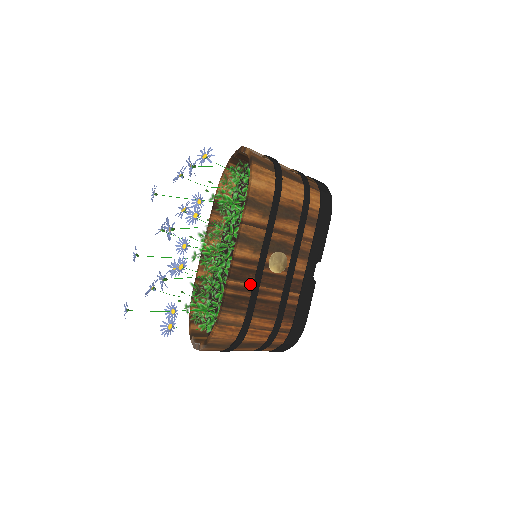
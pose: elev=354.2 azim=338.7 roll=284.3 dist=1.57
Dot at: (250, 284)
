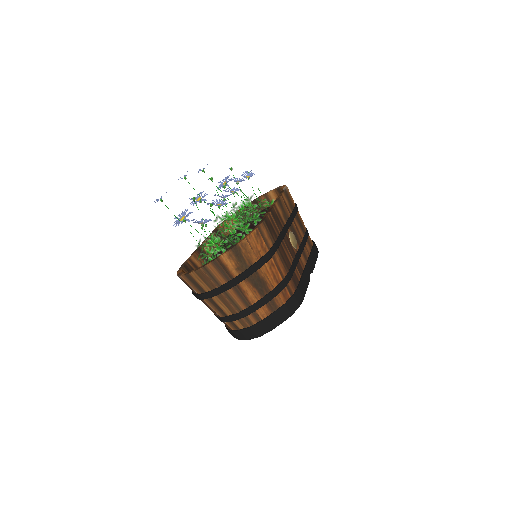
Dot at: (279, 230)
